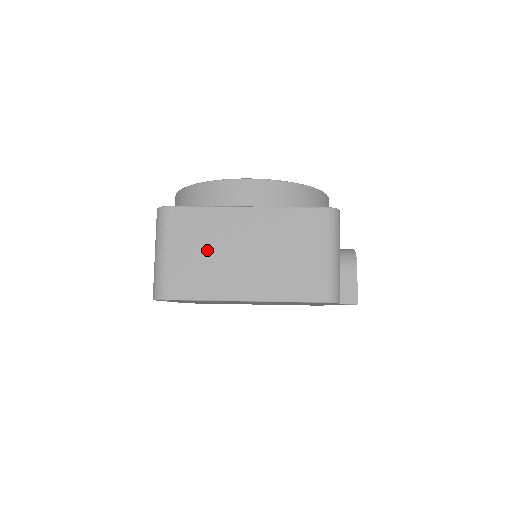
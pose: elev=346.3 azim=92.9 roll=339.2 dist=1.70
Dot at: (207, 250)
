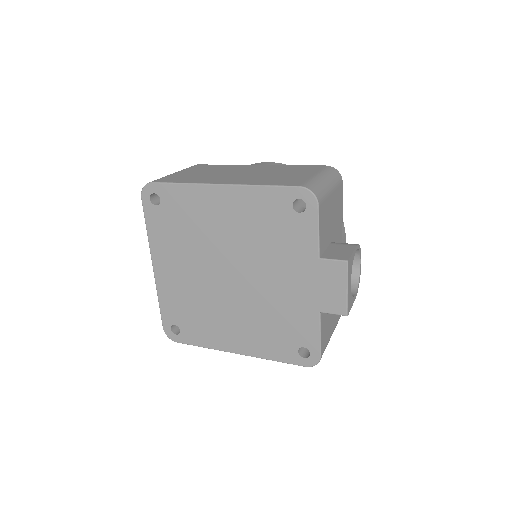
Dot at: (210, 172)
